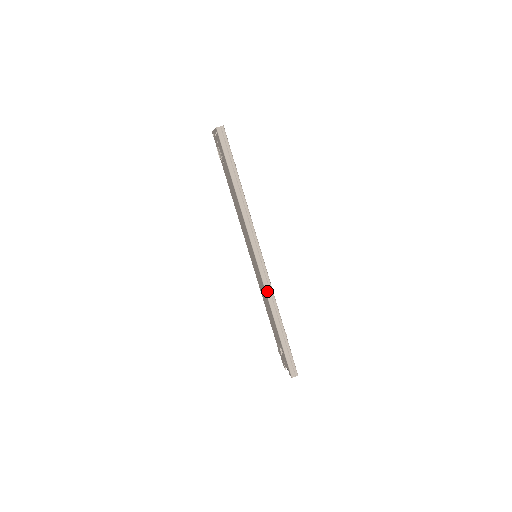
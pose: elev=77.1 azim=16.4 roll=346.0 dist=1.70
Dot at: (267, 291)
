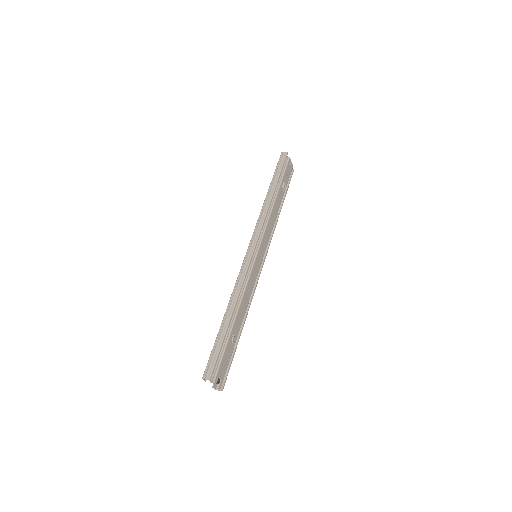
Dot at: (239, 278)
